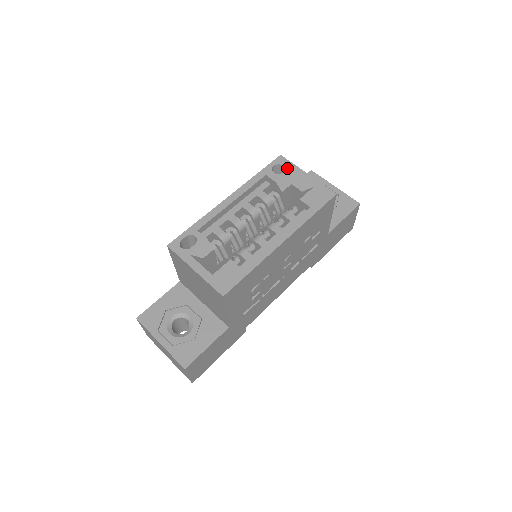
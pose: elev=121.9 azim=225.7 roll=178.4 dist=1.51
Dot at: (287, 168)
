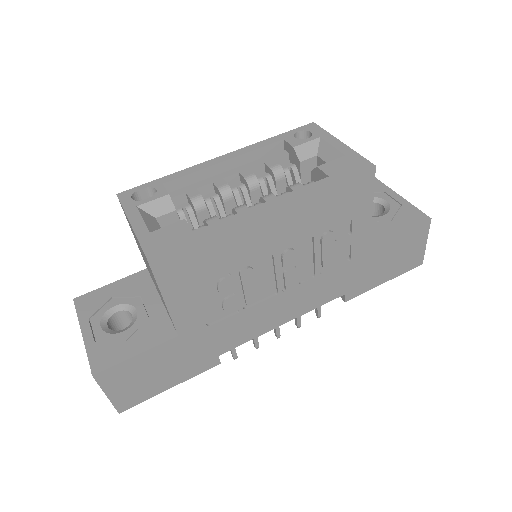
Dot at: (316, 134)
